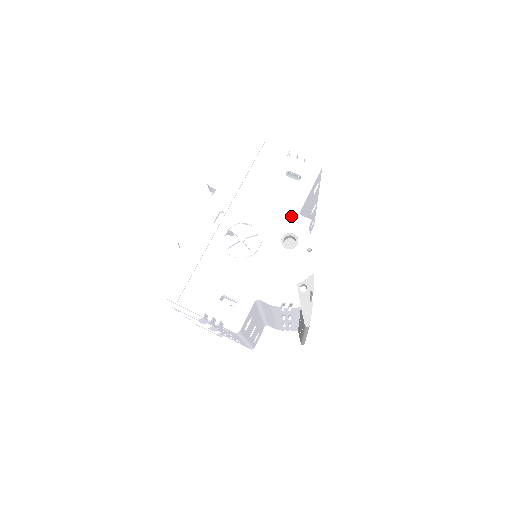
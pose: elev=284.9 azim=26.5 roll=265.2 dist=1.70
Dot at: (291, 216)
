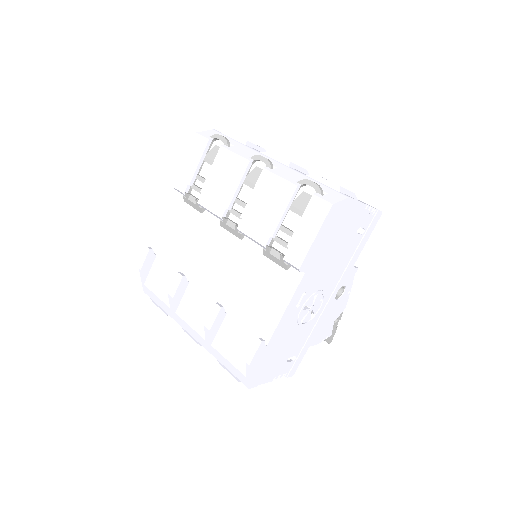
Dot at: (348, 271)
